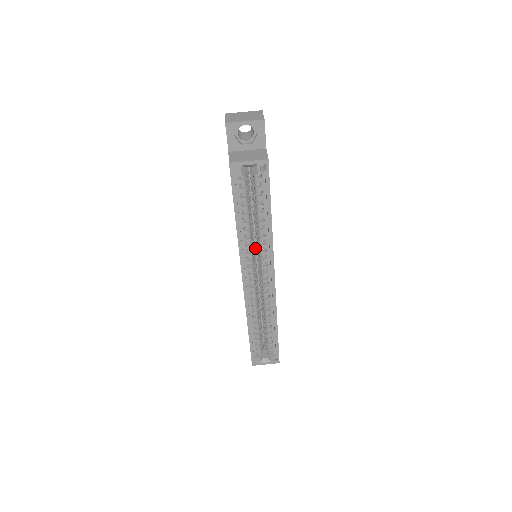
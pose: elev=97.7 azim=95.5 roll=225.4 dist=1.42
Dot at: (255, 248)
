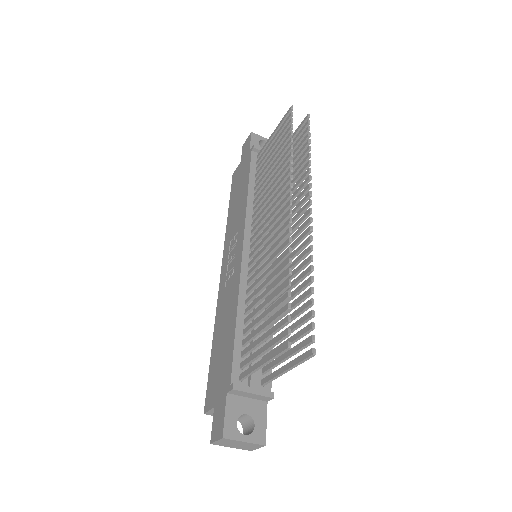
Dot at: occluded
